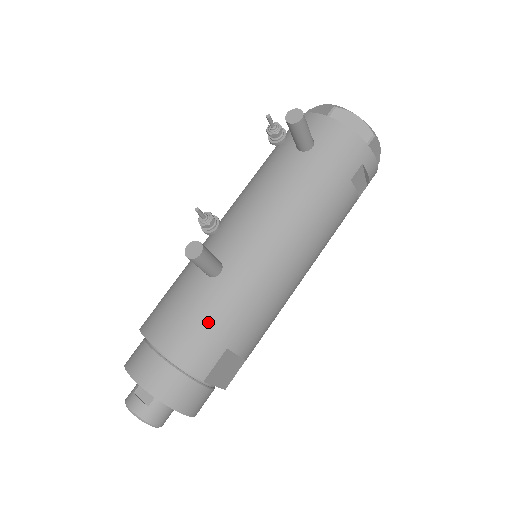
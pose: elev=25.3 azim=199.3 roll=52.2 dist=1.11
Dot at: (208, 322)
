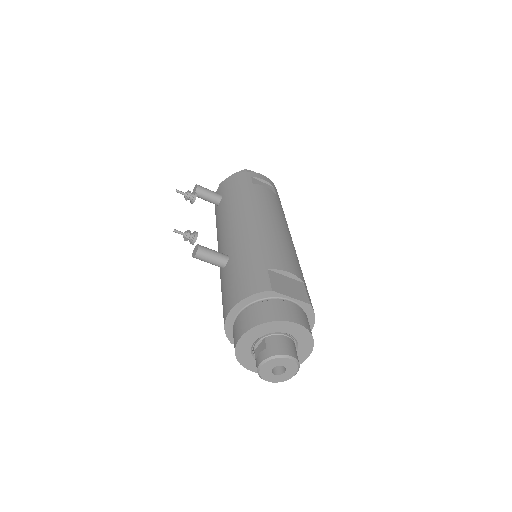
Dot at: (242, 271)
